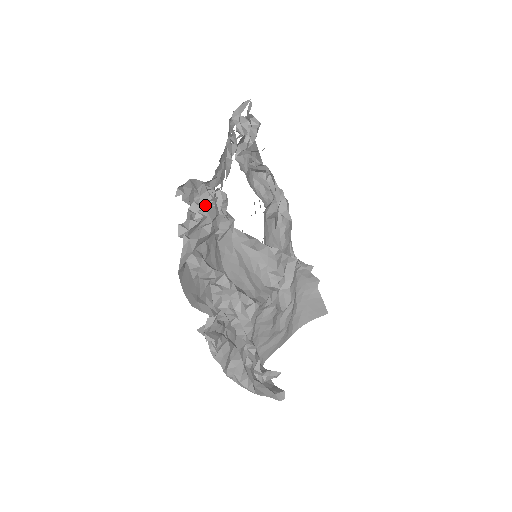
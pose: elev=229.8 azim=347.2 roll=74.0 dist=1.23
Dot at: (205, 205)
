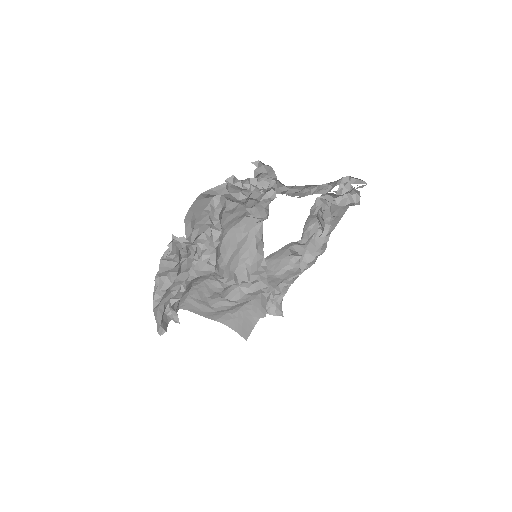
Dot at: (259, 187)
